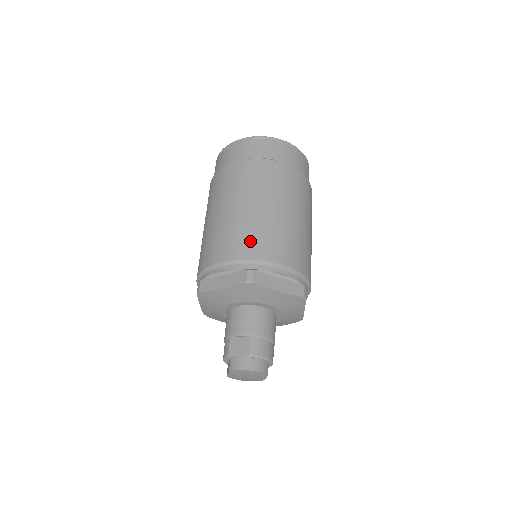
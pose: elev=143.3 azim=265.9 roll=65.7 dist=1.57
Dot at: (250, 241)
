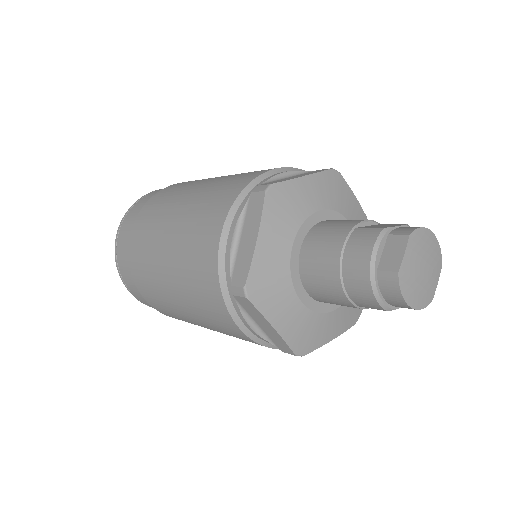
Dot at: occluded
